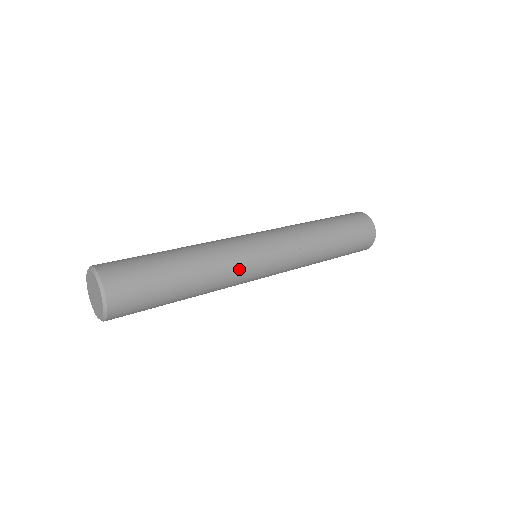
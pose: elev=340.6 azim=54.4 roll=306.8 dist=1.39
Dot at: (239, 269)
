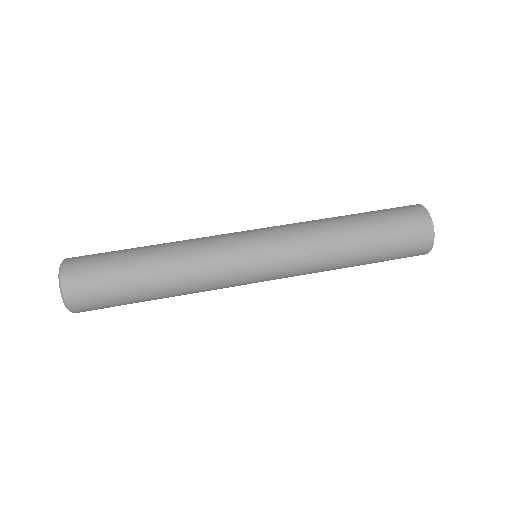
Dot at: (219, 282)
